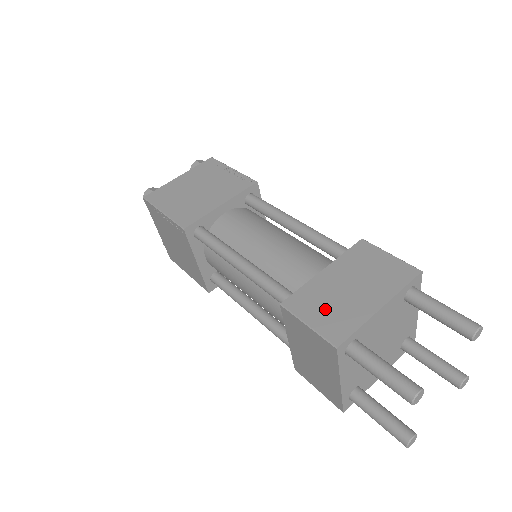
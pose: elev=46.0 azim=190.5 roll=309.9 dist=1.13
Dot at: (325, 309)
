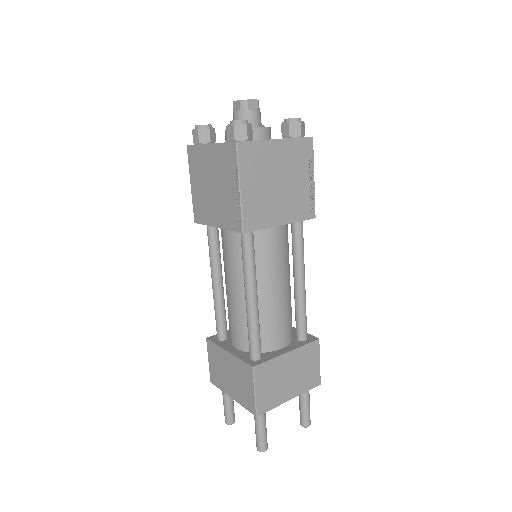
Dot at: (269, 386)
